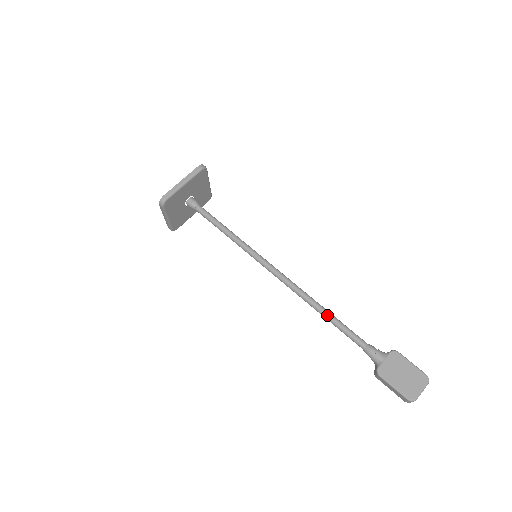
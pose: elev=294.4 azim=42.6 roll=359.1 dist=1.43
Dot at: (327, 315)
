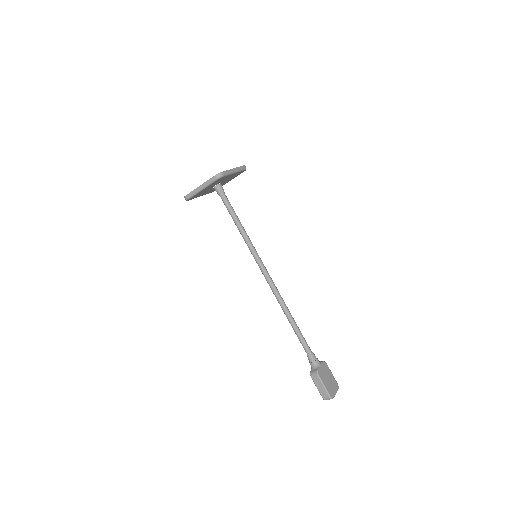
Dot at: (294, 321)
